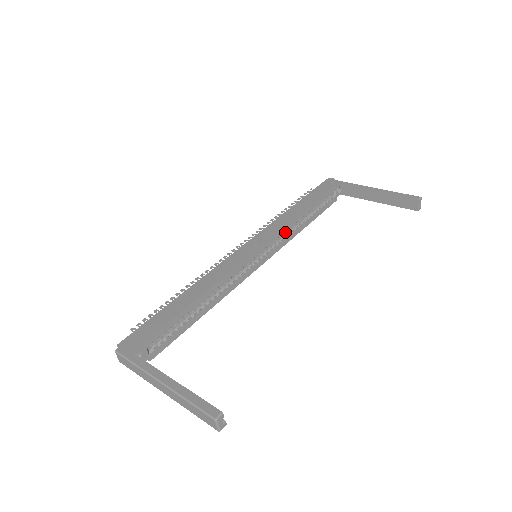
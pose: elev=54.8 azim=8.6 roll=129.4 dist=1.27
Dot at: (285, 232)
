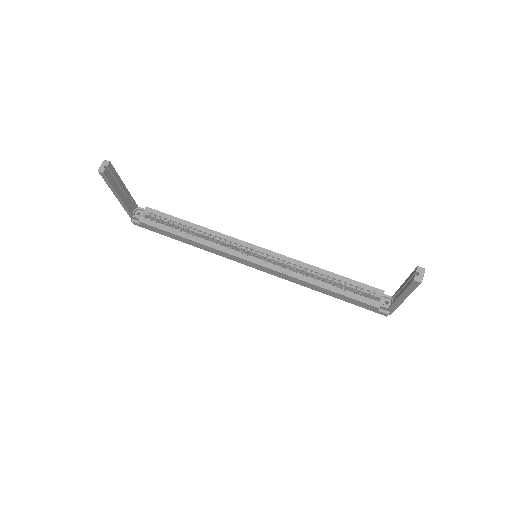
Dot at: (297, 272)
